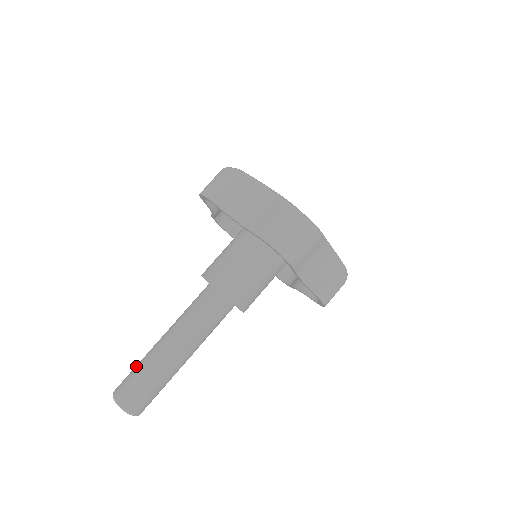
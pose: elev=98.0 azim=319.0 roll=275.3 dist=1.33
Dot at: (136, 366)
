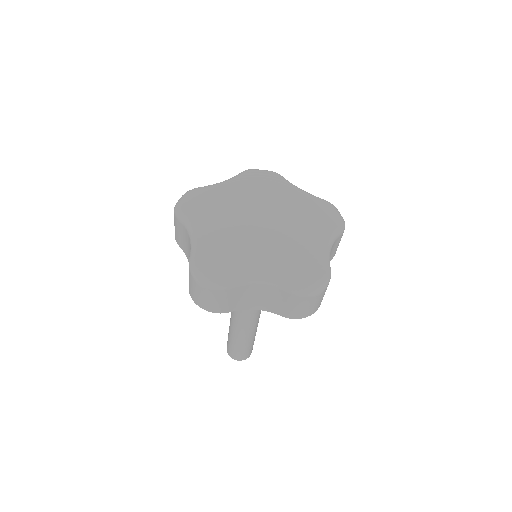
Dot at: (231, 344)
